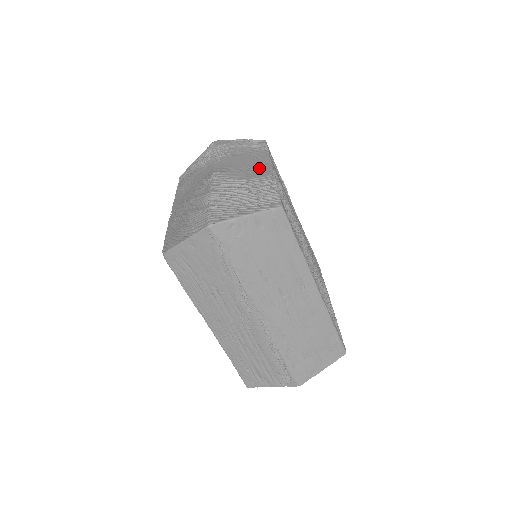
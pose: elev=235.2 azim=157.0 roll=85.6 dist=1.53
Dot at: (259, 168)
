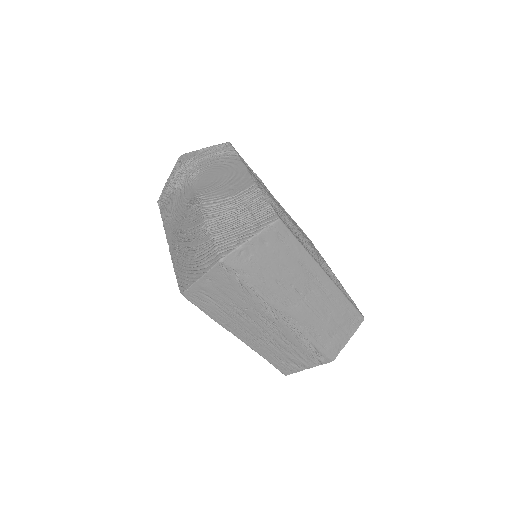
Dot at: (238, 179)
